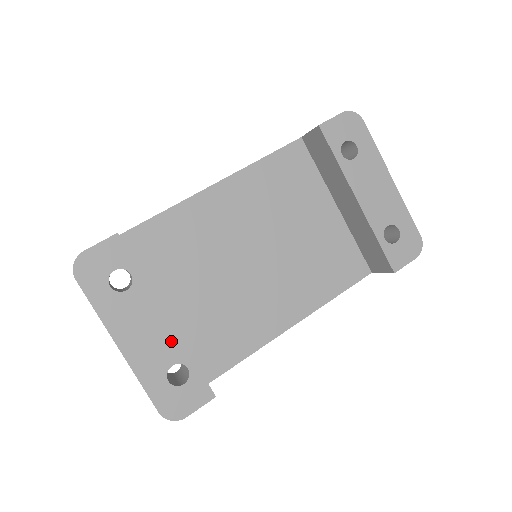
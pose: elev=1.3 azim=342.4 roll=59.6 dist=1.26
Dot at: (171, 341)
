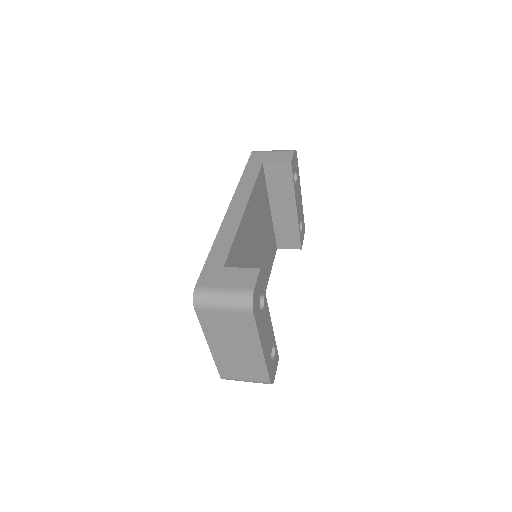
Dot at: (271, 333)
